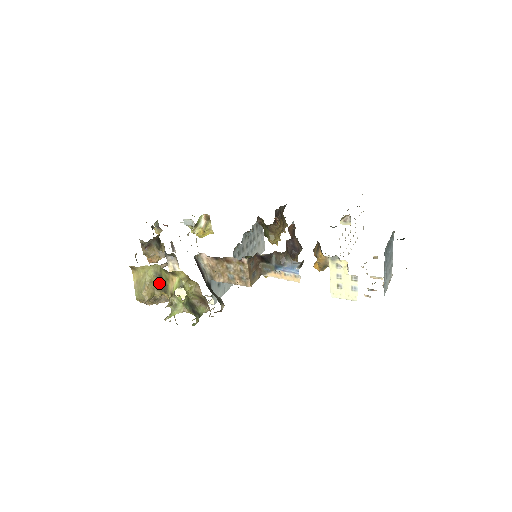
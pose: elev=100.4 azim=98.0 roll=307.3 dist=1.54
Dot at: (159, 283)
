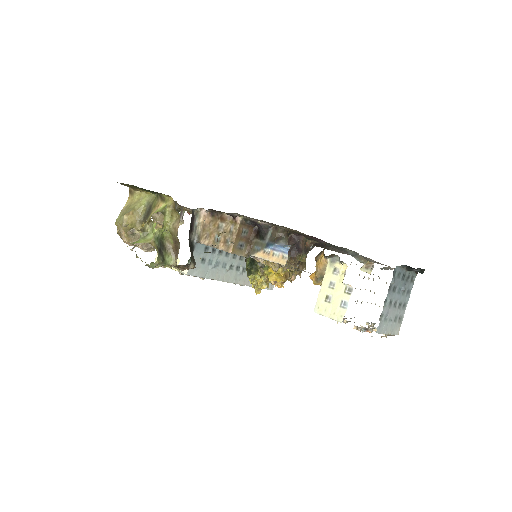
Dot at: (146, 214)
